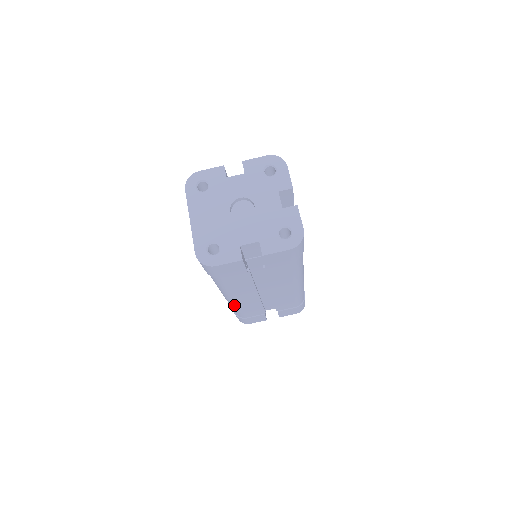
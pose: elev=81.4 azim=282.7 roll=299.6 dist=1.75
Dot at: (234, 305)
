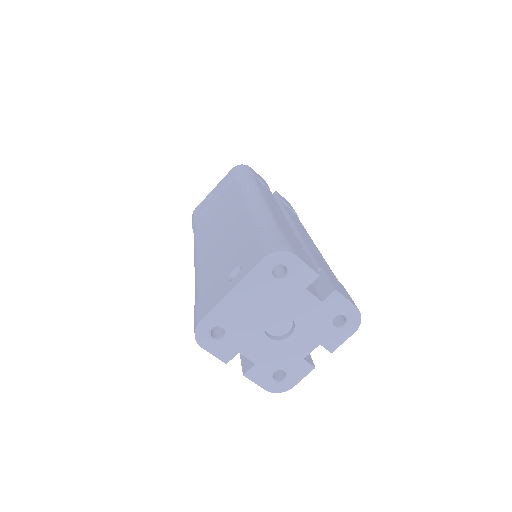
Dot at: occluded
